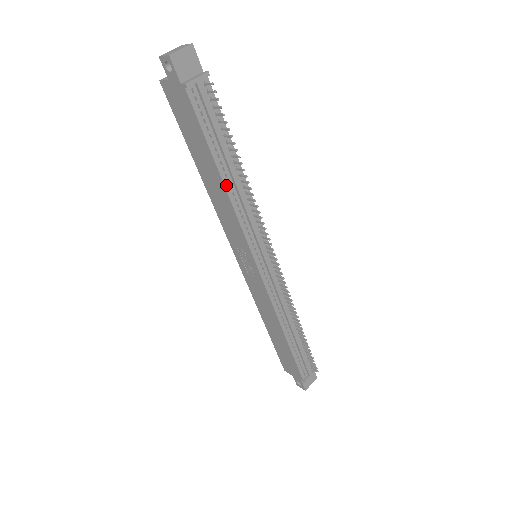
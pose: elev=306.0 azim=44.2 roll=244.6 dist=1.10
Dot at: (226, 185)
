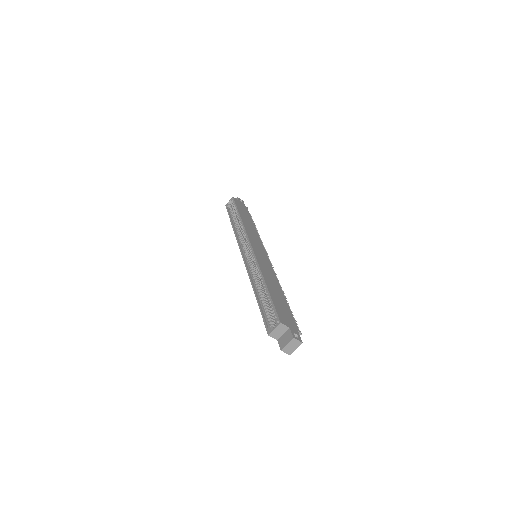
Dot at: occluded
